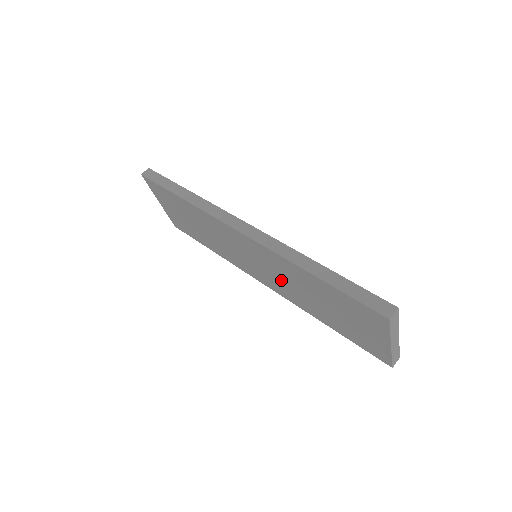
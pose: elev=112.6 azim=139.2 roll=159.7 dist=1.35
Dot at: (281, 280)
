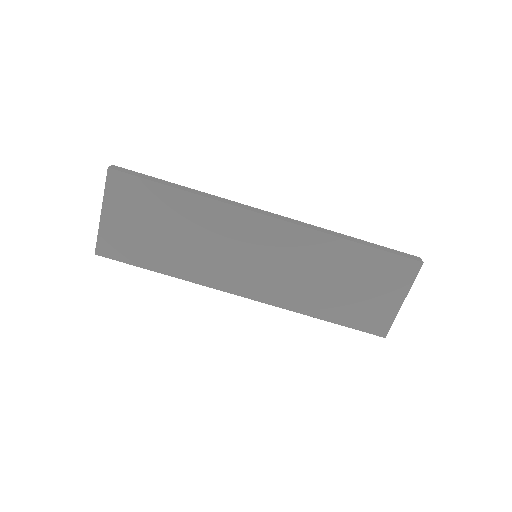
Dot at: (290, 273)
